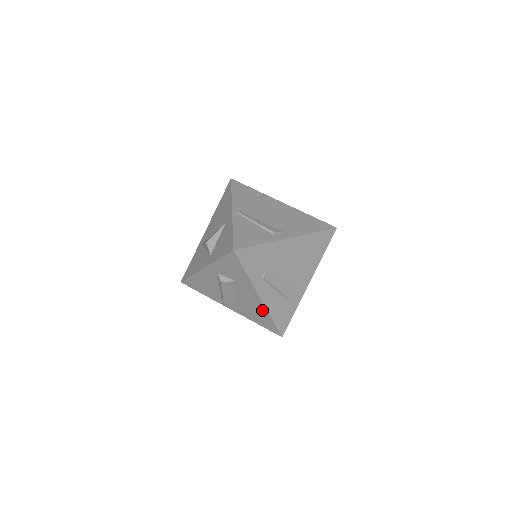
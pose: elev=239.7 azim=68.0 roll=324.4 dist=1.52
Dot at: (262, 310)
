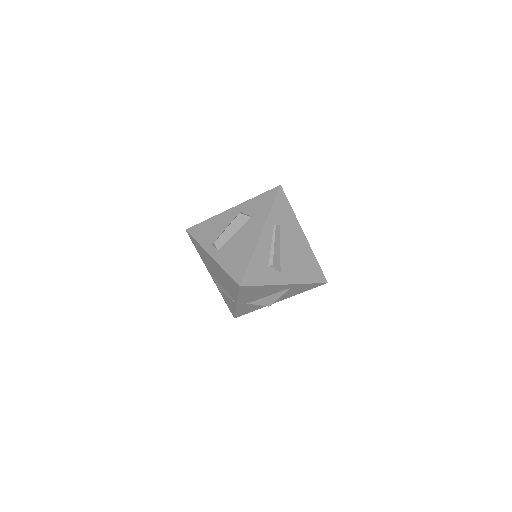
Dot at: (249, 249)
